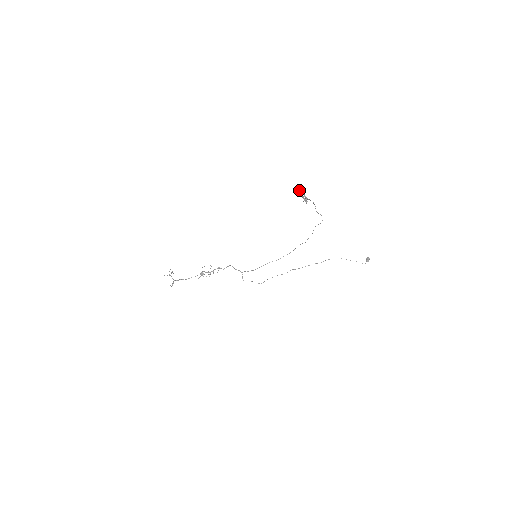
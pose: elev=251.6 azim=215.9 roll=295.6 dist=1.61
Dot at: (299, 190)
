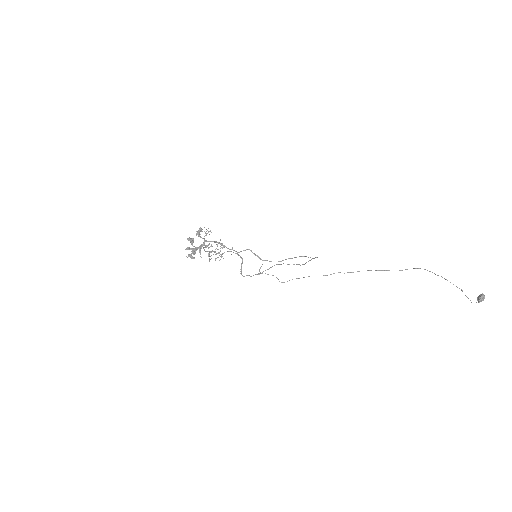
Dot at: (200, 228)
